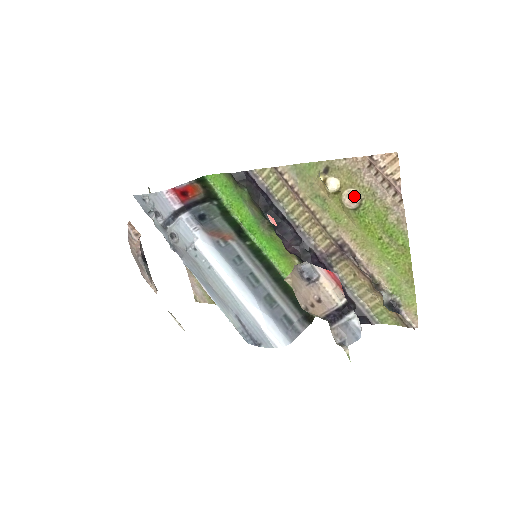
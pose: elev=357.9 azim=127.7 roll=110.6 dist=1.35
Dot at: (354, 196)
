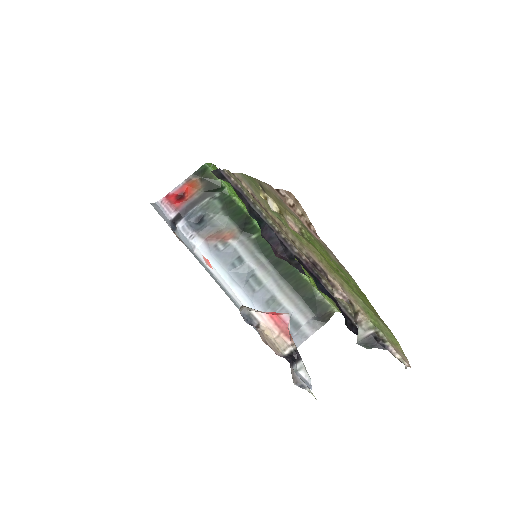
Dot at: (291, 224)
